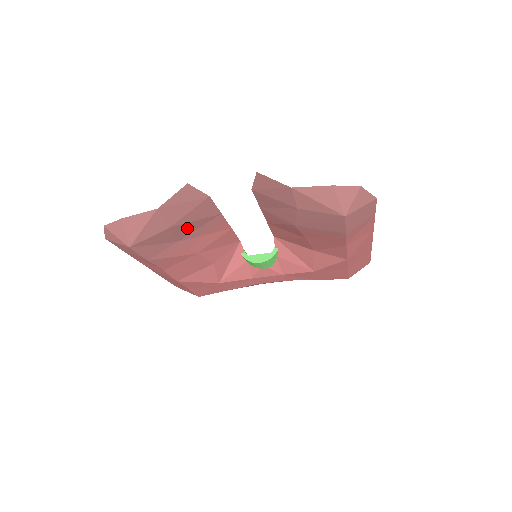
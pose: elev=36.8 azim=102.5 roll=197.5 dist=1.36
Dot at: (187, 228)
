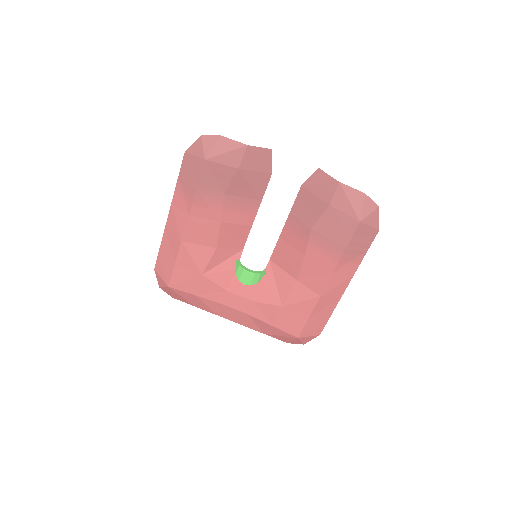
Dot at: (240, 186)
